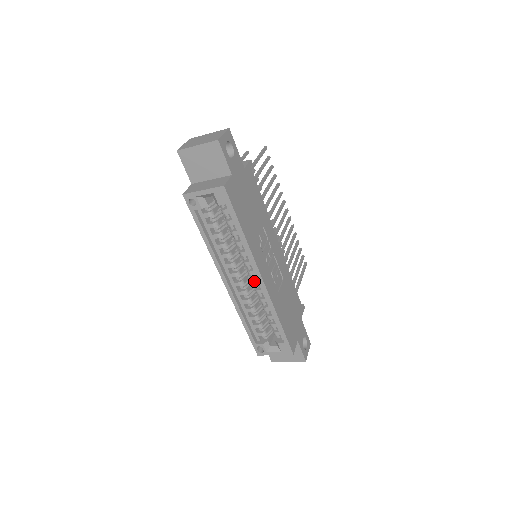
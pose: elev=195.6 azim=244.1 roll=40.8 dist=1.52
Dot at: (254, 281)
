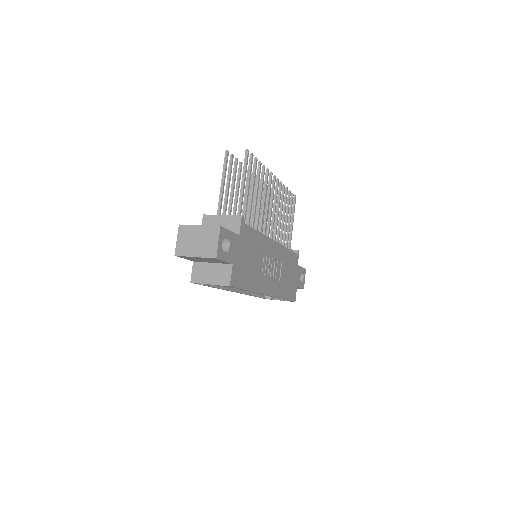
Dot at: occluded
